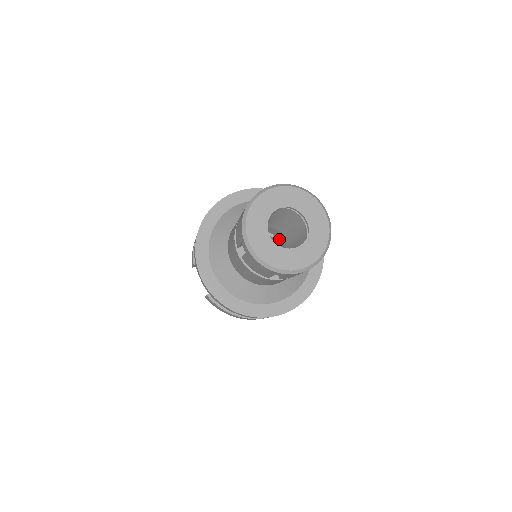
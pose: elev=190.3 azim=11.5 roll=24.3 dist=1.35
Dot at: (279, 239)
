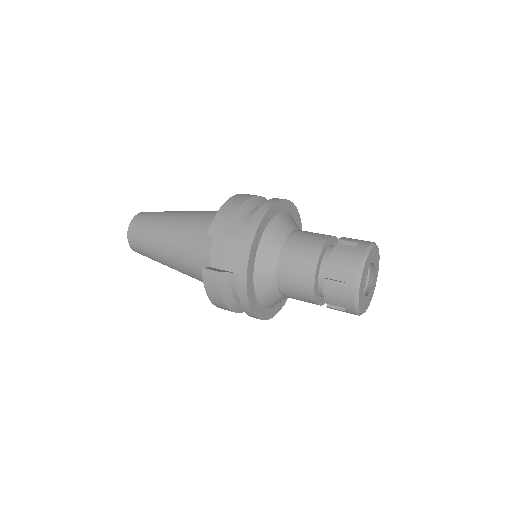
Dot at: occluded
